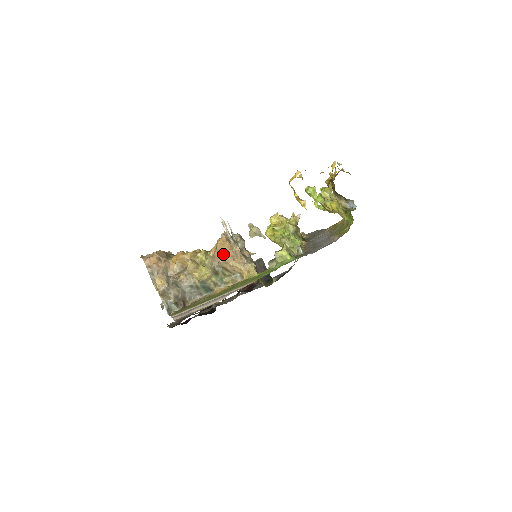
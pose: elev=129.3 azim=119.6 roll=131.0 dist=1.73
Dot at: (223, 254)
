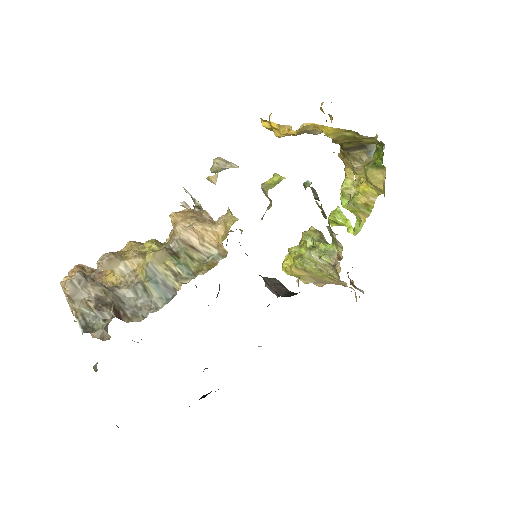
Dot at: (178, 216)
